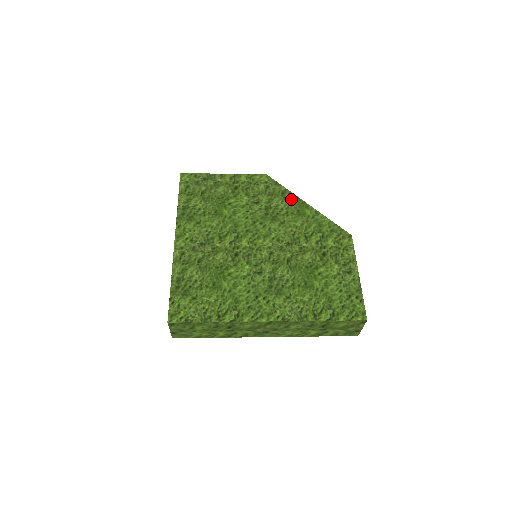
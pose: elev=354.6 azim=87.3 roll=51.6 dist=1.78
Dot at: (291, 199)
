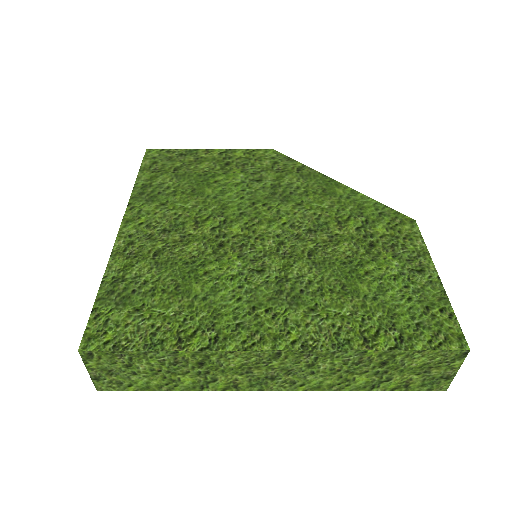
Dot at: (312, 176)
